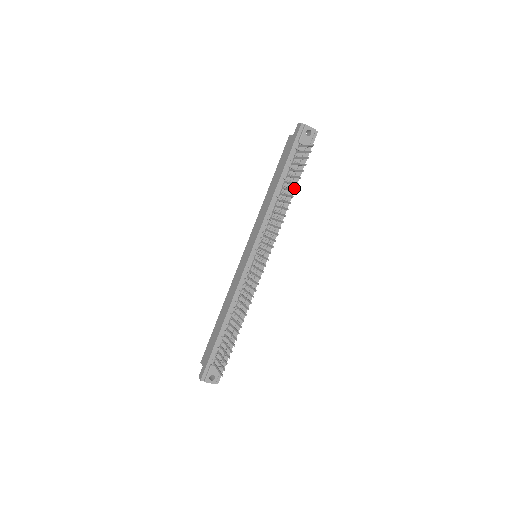
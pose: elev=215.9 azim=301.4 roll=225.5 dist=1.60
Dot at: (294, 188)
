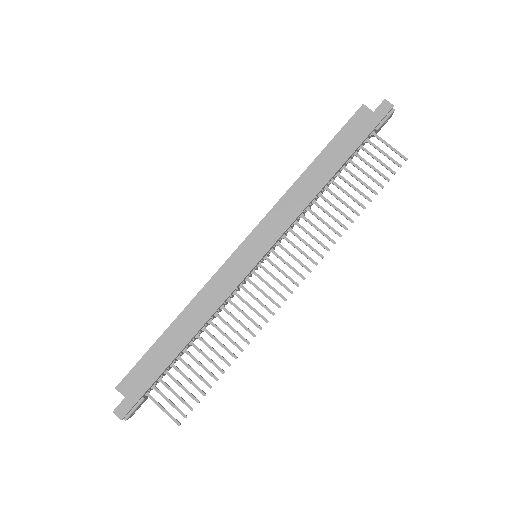
Dot at: occluded
